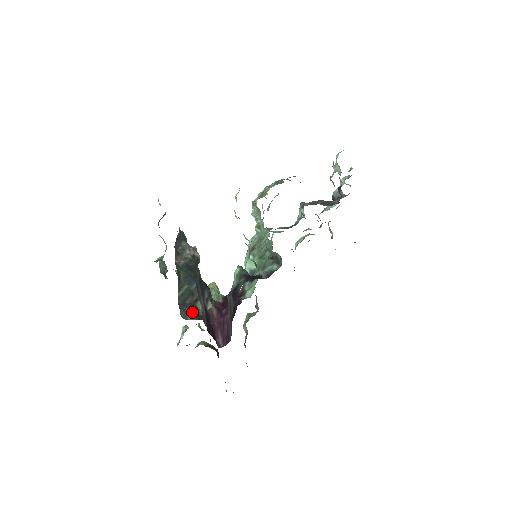
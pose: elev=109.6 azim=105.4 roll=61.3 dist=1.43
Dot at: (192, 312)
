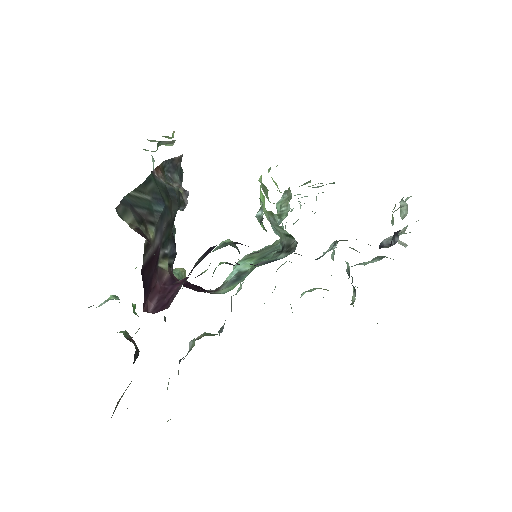
Dot at: (136, 221)
